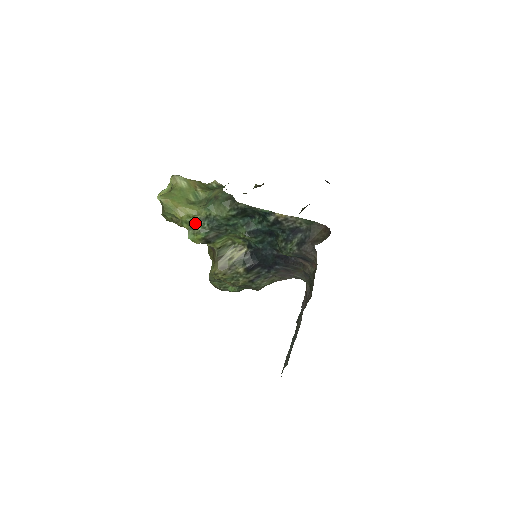
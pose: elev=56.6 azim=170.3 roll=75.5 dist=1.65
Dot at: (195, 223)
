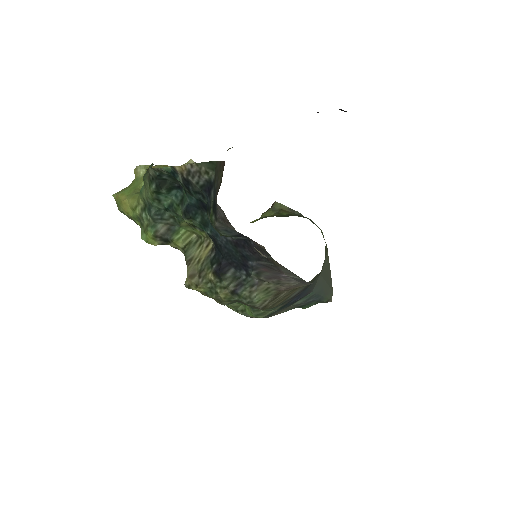
Dot at: (141, 217)
